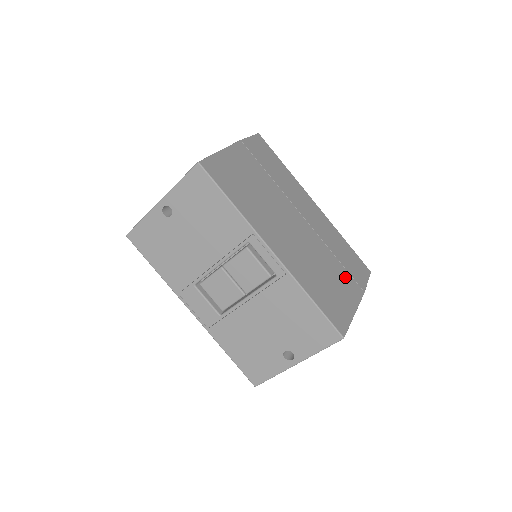
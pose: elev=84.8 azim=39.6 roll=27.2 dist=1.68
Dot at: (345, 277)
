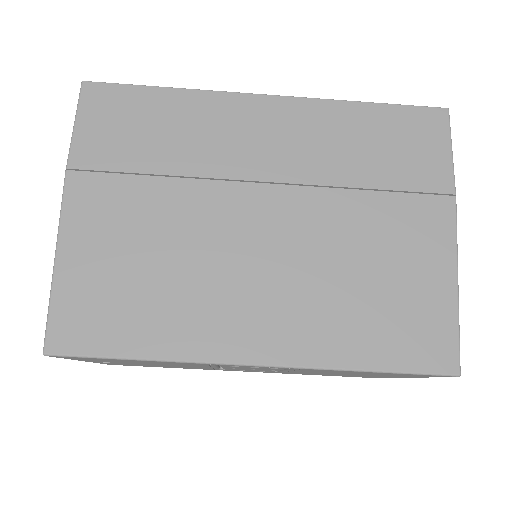
Dot at: (403, 216)
